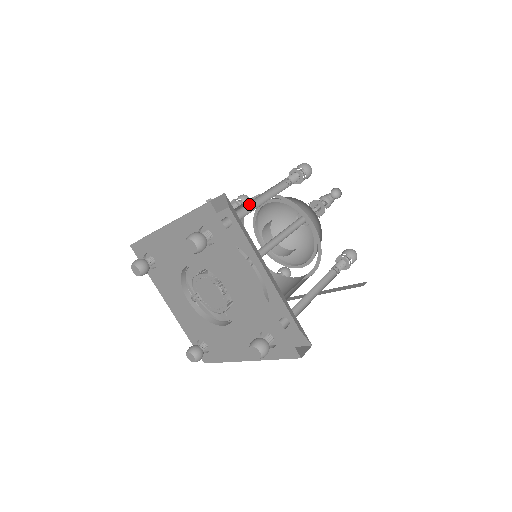
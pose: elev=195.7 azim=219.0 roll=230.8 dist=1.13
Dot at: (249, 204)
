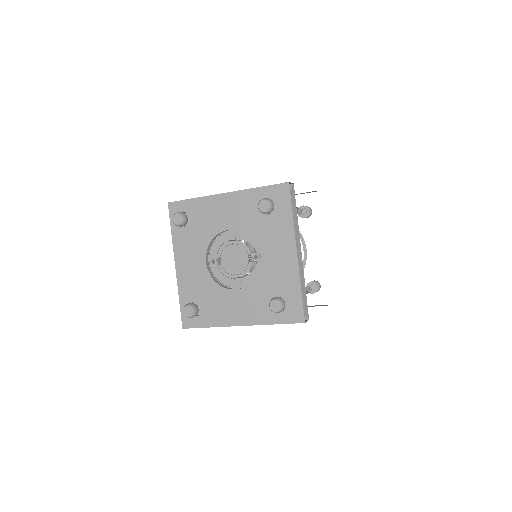
Dot at: occluded
